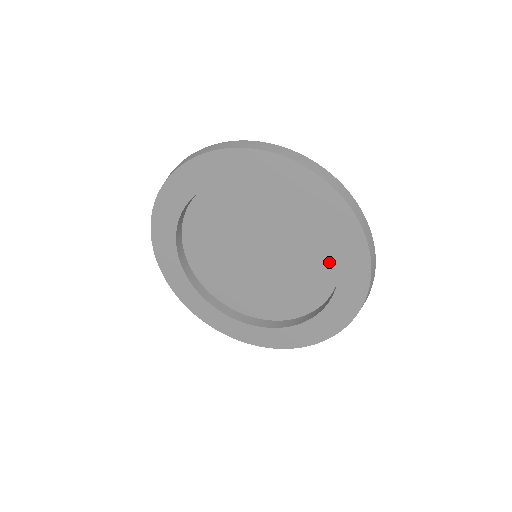
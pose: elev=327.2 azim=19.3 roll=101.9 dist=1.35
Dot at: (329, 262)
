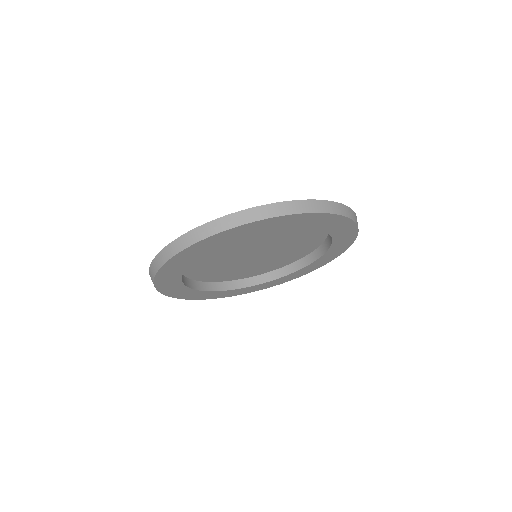
Dot at: (300, 255)
